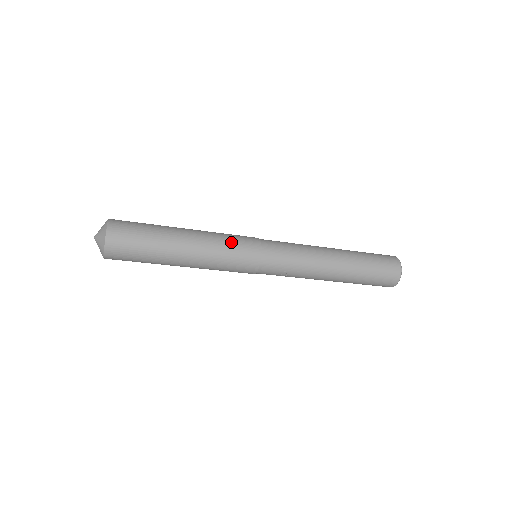
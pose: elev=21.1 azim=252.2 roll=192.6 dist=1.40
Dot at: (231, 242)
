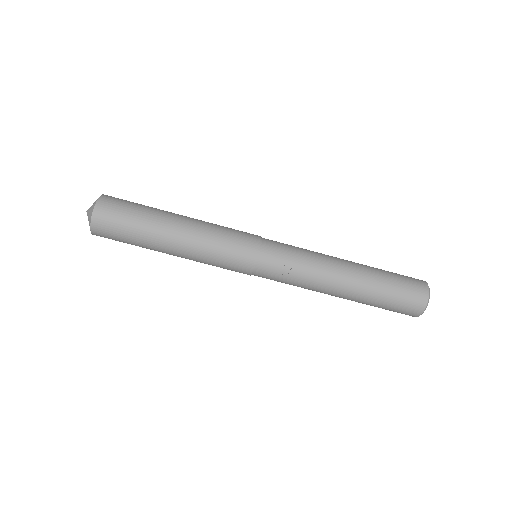
Dot at: (228, 228)
